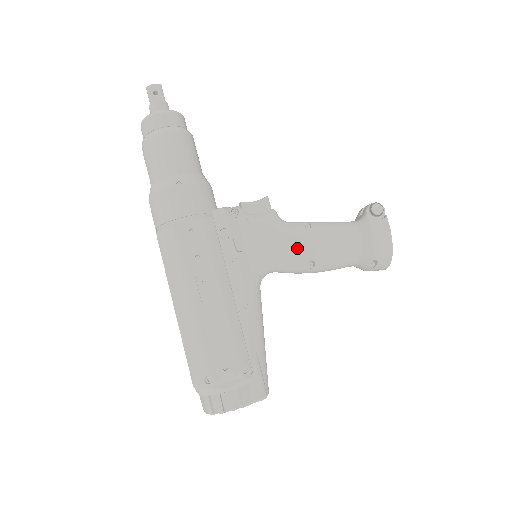
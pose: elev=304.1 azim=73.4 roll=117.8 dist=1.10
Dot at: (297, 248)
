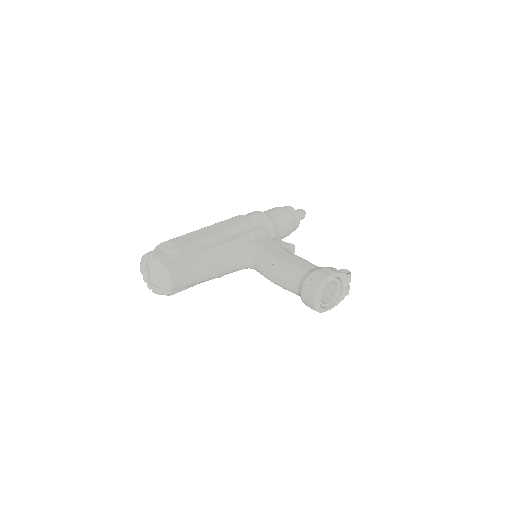
Dot at: (276, 252)
